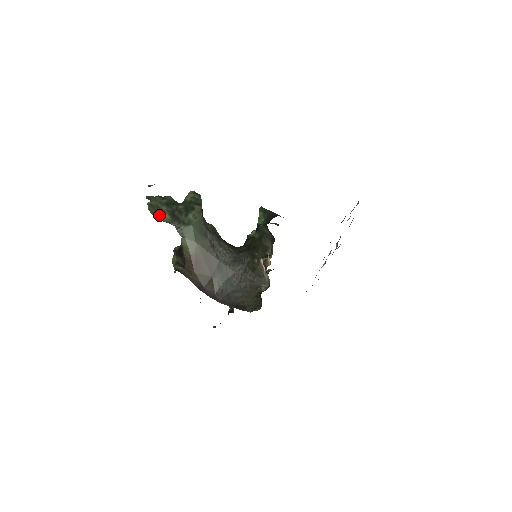
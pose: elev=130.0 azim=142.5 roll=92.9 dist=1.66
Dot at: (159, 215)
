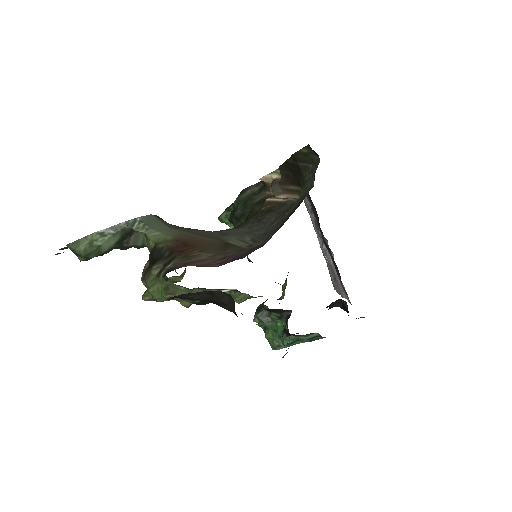
Dot at: (94, 233)
